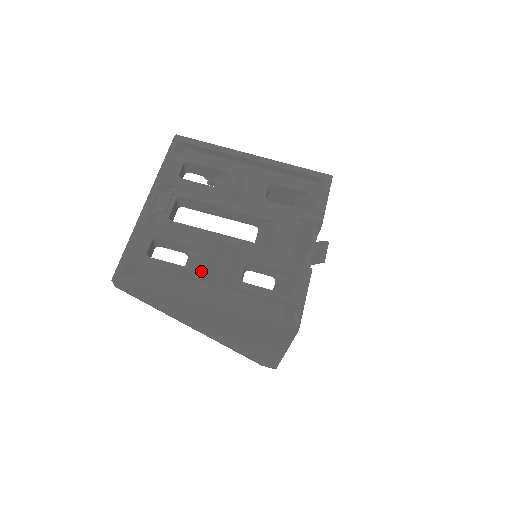
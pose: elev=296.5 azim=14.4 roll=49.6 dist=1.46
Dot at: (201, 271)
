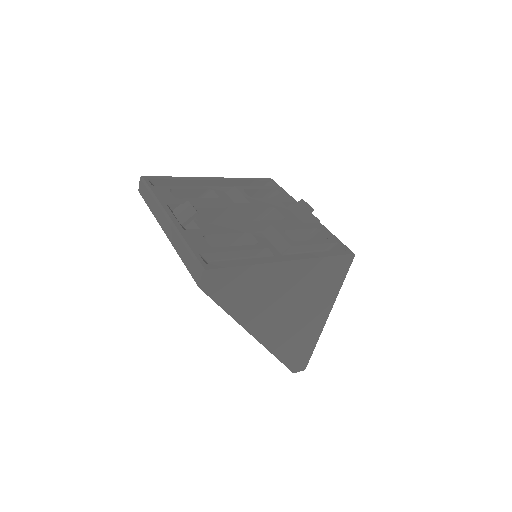
Dot at: (261, 244)
